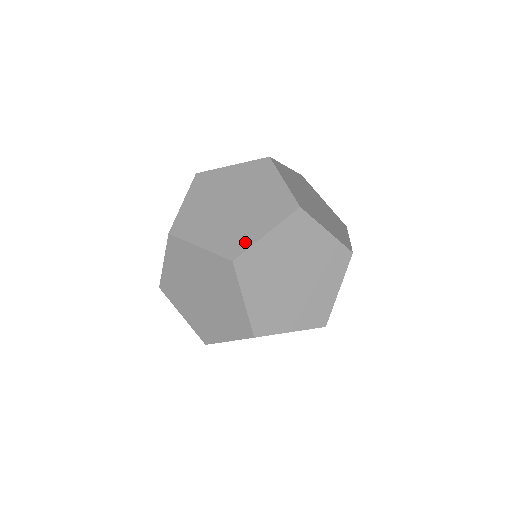
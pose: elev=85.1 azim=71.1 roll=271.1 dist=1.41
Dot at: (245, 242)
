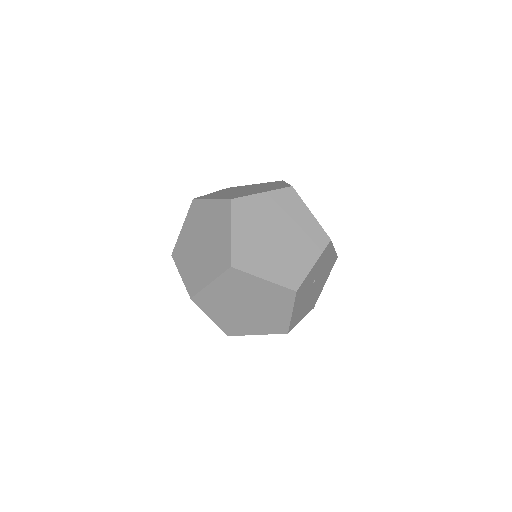
Dot at: (245, 195)
